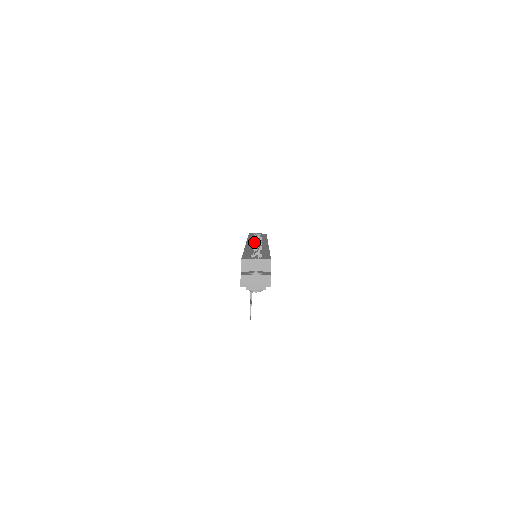
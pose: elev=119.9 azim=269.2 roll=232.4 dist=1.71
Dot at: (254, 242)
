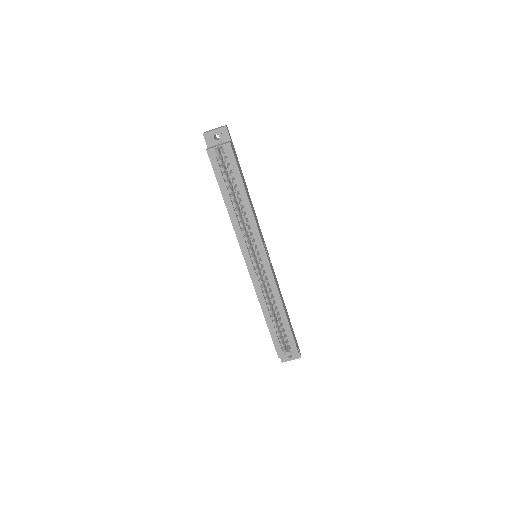
Dot at: (248, 245)
